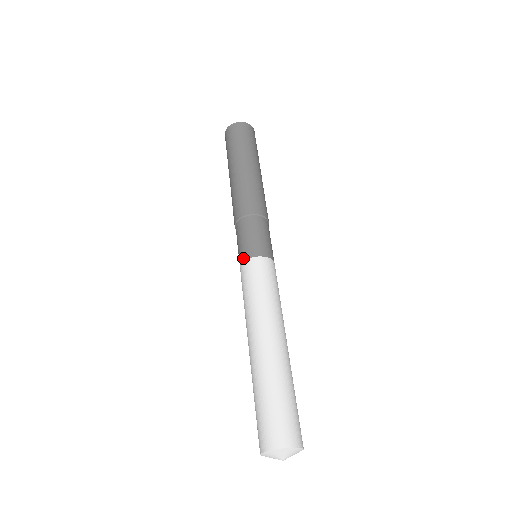
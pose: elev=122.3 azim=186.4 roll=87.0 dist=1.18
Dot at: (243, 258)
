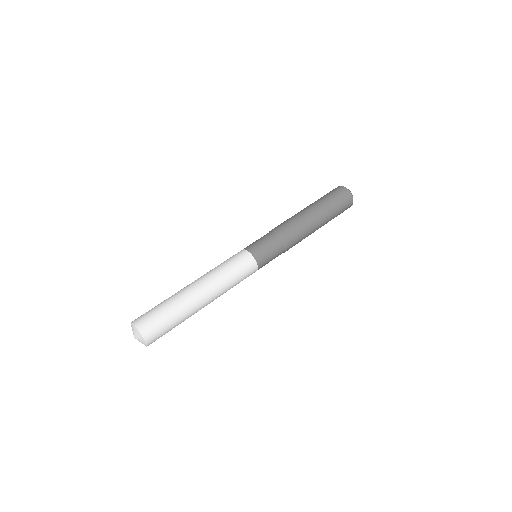
Dot at: (250, 250)
